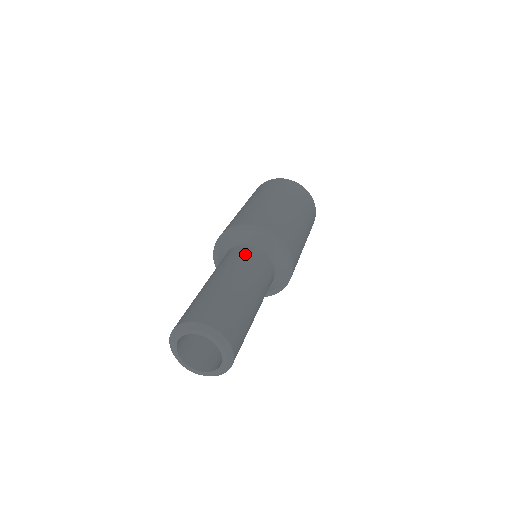
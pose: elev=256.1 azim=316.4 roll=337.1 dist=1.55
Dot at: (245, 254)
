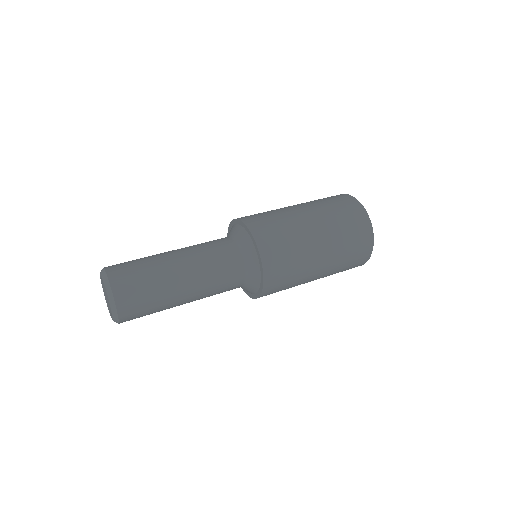
Dot at: (228, 279)
